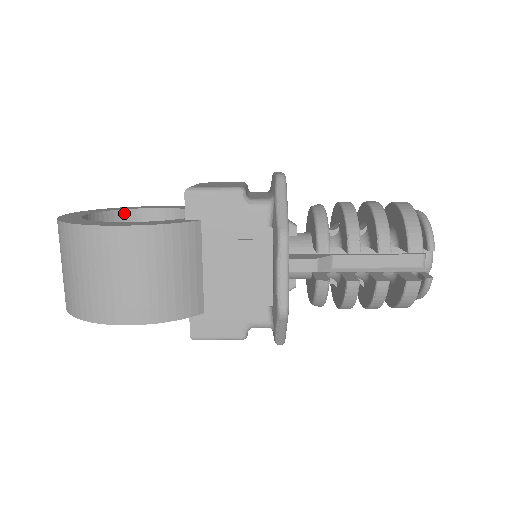
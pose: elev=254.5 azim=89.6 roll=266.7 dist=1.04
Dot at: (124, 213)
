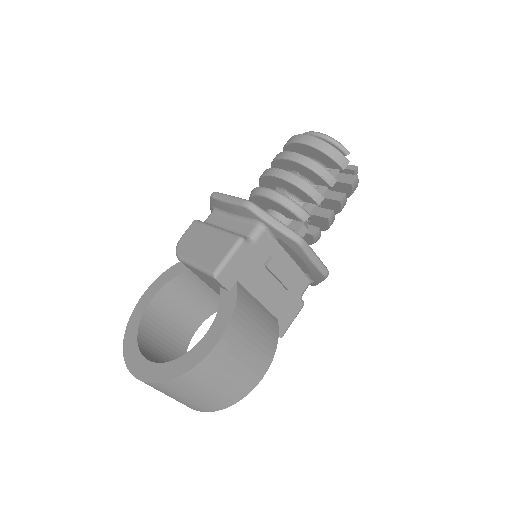
Dot at: (142, 325)
